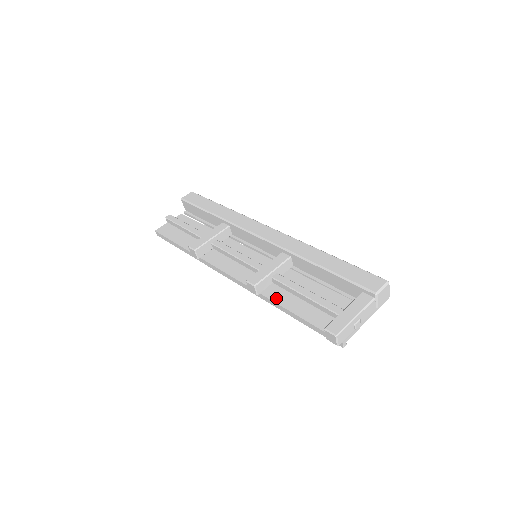
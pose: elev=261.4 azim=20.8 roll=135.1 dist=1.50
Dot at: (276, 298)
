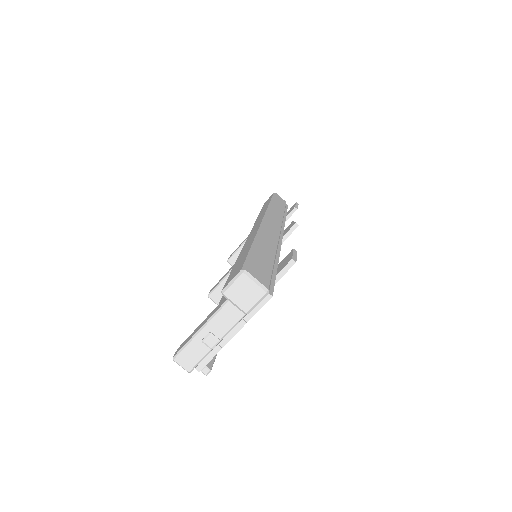
Dot at: occluded
